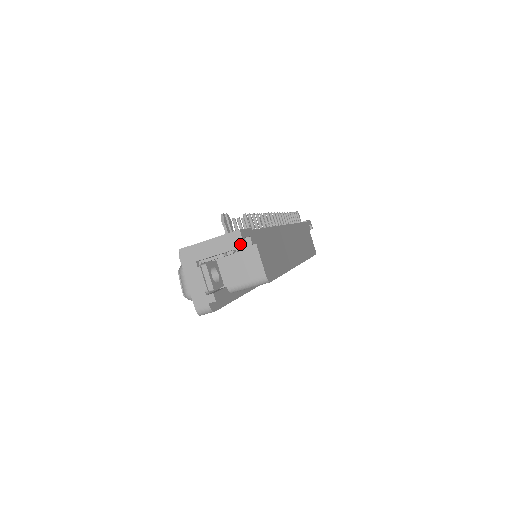
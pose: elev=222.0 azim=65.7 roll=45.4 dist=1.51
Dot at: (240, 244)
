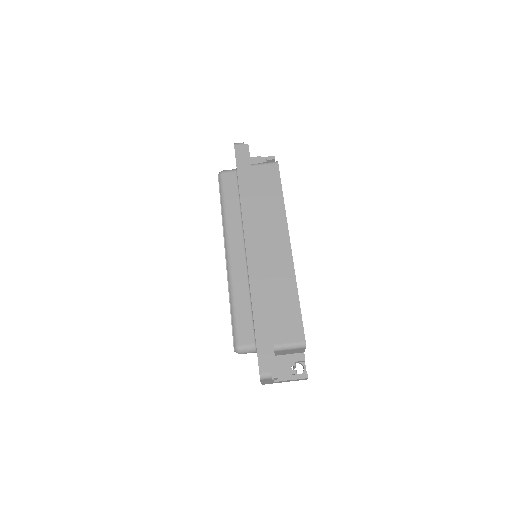
Dot at: (272, 157)
